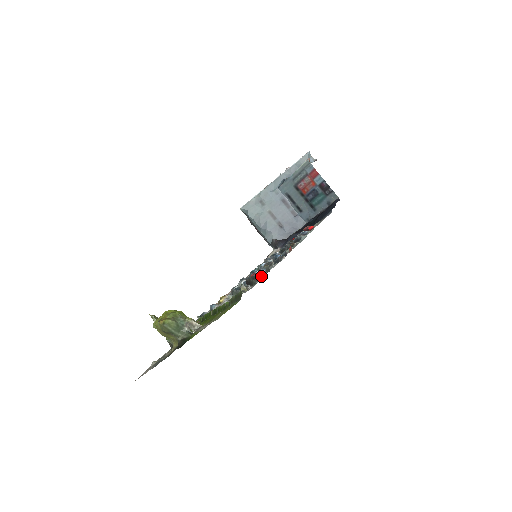
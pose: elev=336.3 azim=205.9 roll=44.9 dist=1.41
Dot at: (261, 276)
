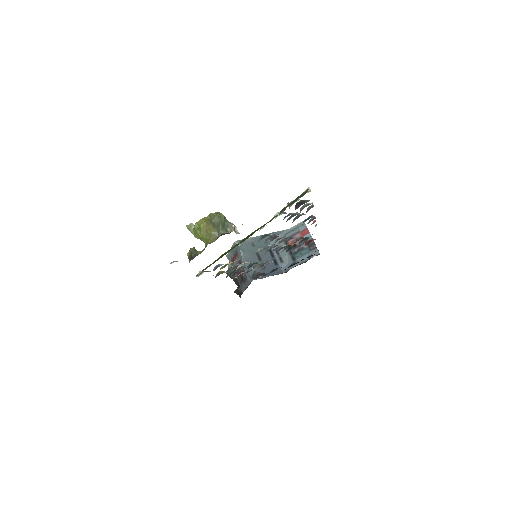
Dot at: (310, 204)
